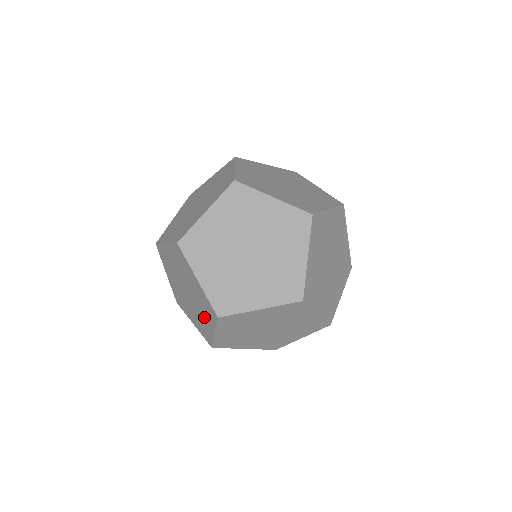
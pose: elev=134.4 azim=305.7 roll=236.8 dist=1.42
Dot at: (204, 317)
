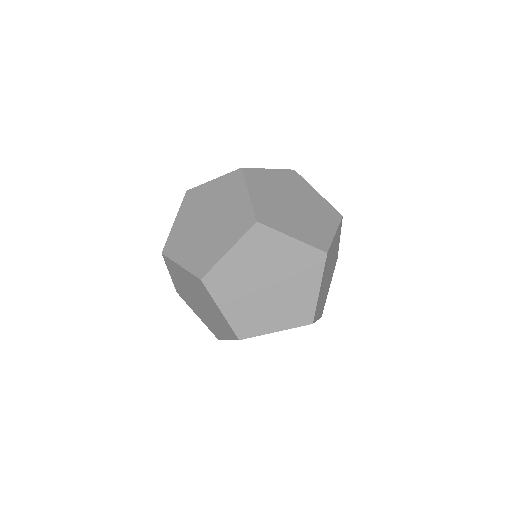
Dot at: occluded
